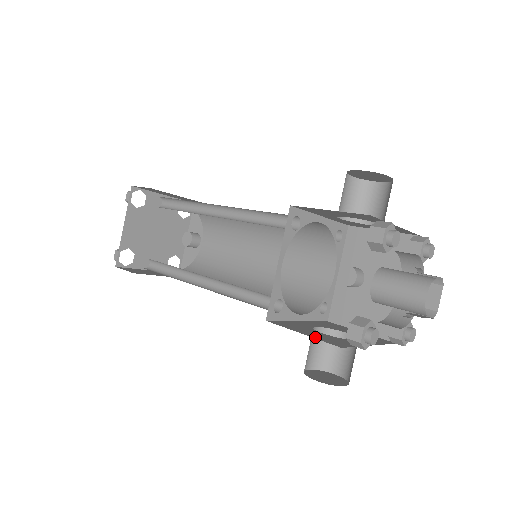
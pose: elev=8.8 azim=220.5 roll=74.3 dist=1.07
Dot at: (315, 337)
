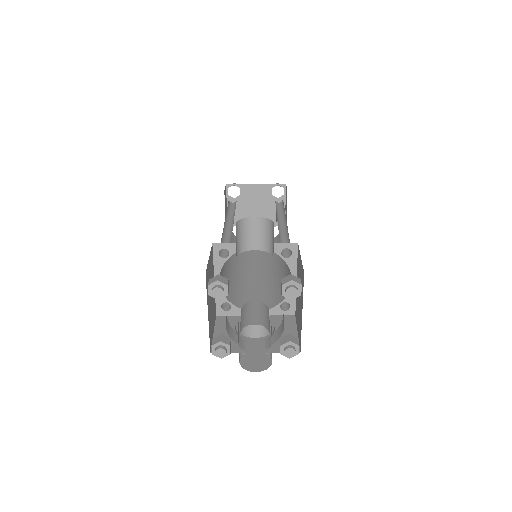
Dot at: occluded
